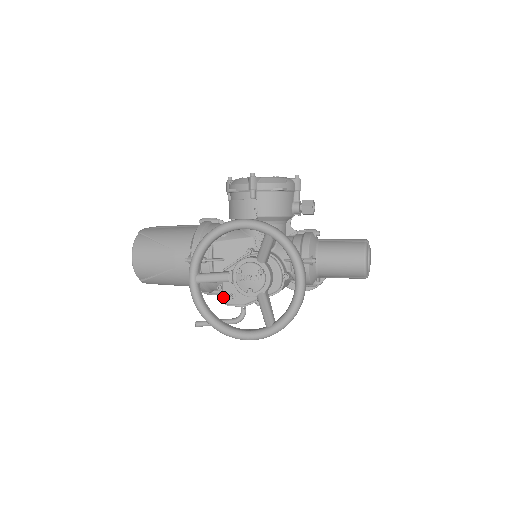
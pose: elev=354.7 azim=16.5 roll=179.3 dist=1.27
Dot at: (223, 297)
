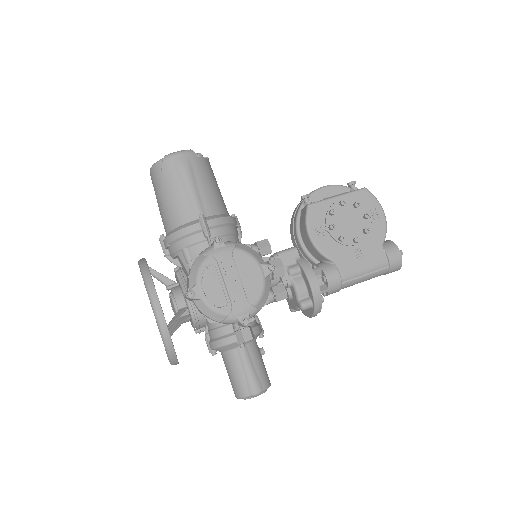
Dot at: occluded
